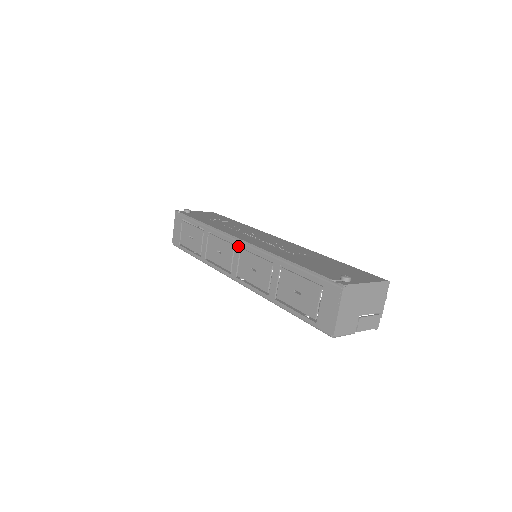
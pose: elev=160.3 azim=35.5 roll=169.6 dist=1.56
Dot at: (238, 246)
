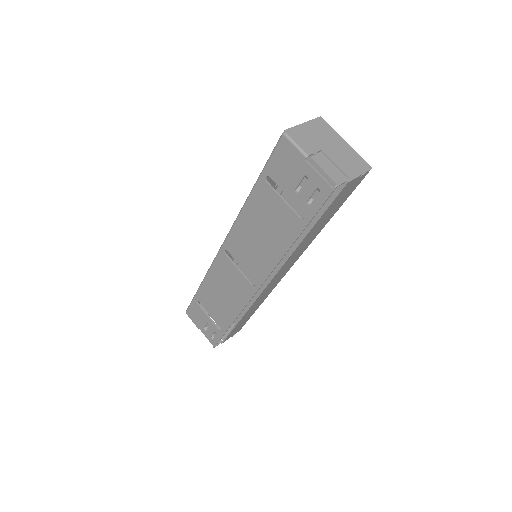
Dot at: occluded
